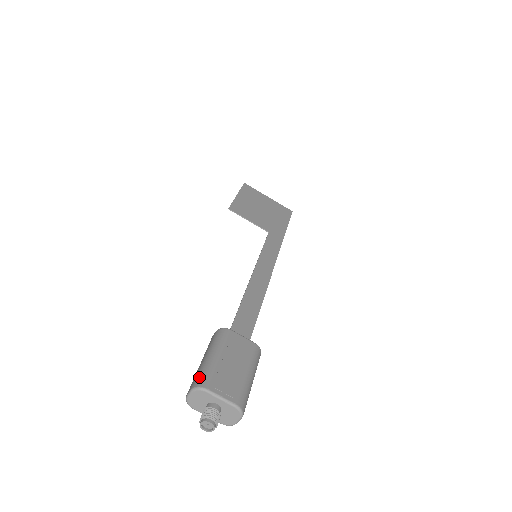
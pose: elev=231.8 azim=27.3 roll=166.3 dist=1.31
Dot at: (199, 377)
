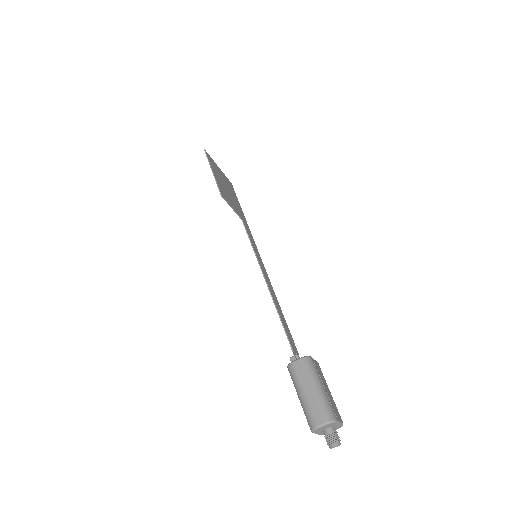
Dot at: (326, 411)
